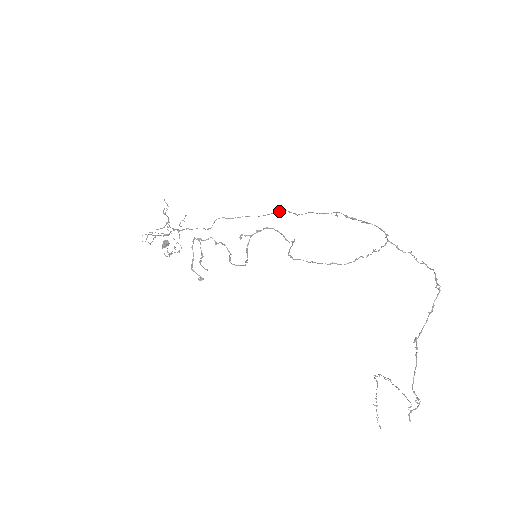
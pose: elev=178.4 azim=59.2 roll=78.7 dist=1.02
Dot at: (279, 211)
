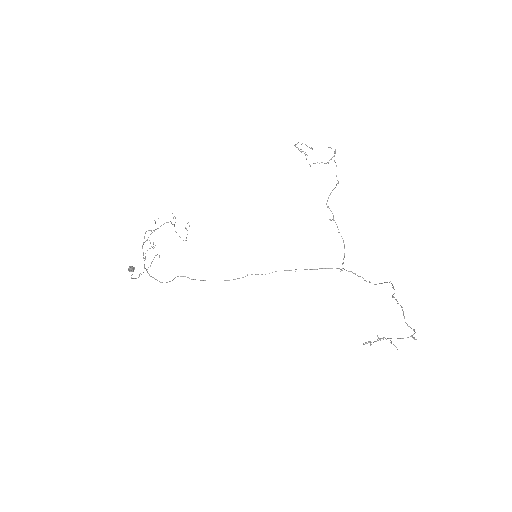
Dot at: (239, 278)
